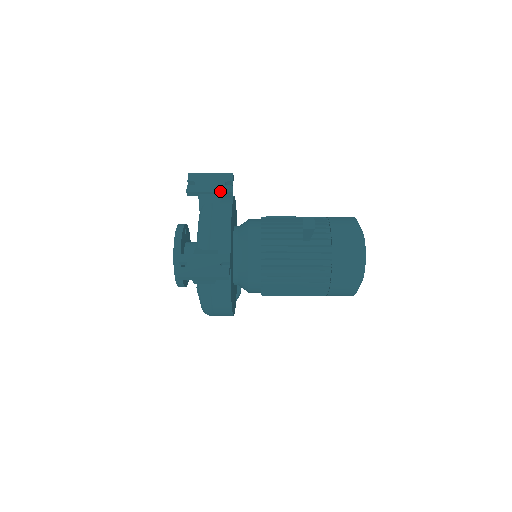
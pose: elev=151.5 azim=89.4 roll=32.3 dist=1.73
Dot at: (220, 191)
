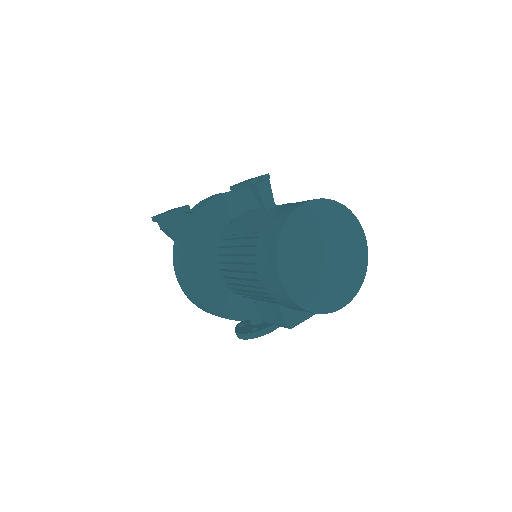
Dot at: (245, 182)
